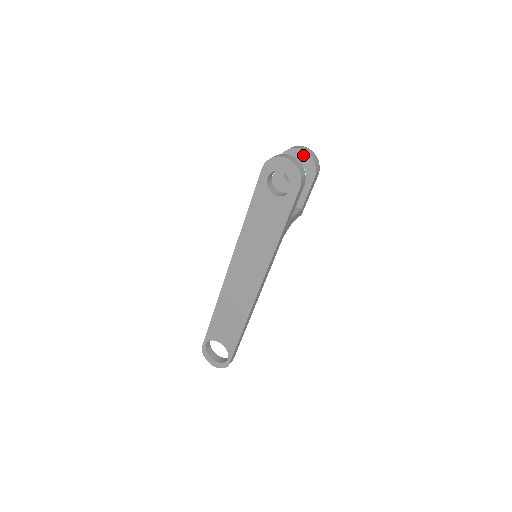
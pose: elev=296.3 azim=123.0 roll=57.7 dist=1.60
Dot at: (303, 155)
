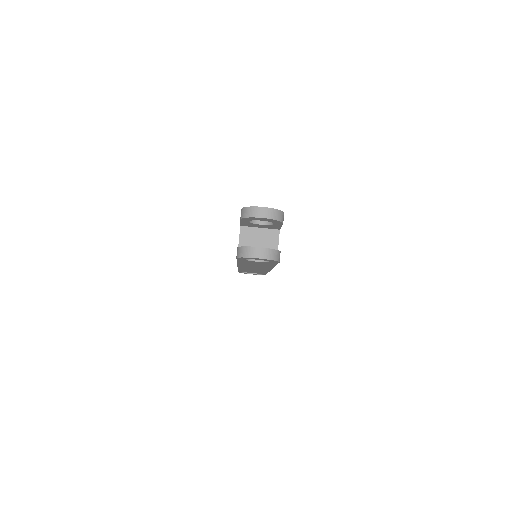
Dot at: (264, 219)
